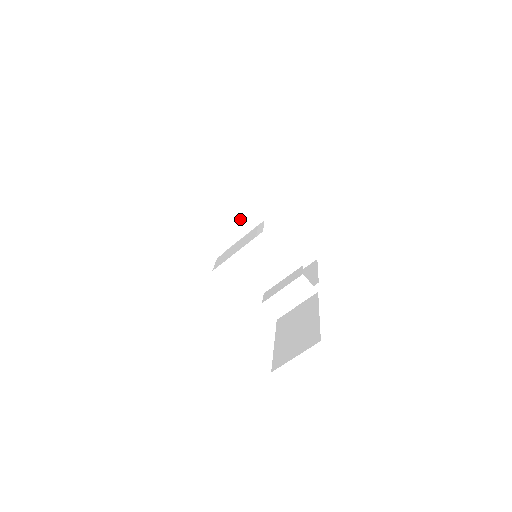
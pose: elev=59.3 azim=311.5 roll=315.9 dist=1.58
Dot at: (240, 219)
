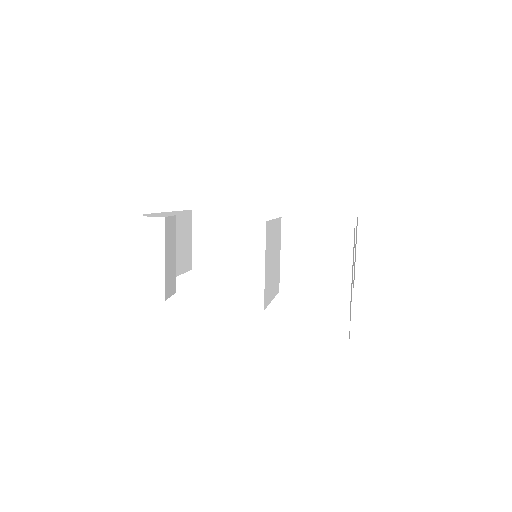
Dot at: occluded
